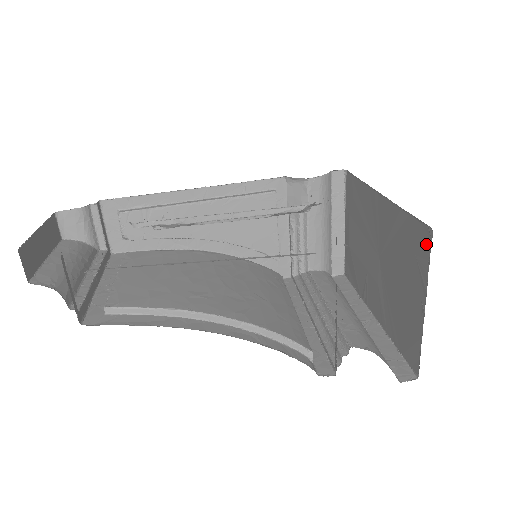
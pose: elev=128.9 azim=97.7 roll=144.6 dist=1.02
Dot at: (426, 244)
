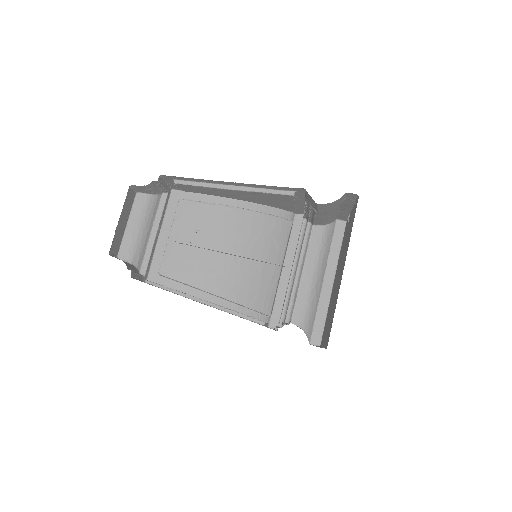
Dot at: (327, 342)
